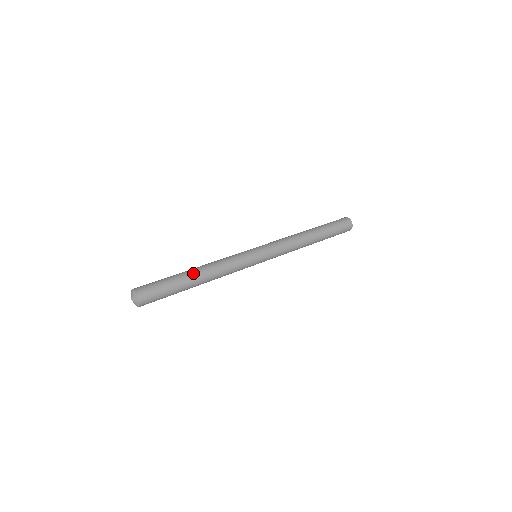
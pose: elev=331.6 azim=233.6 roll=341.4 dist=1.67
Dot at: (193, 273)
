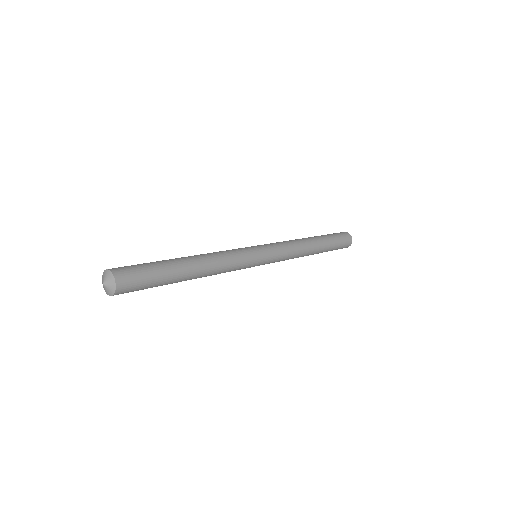
Dot at: (188, 262)
